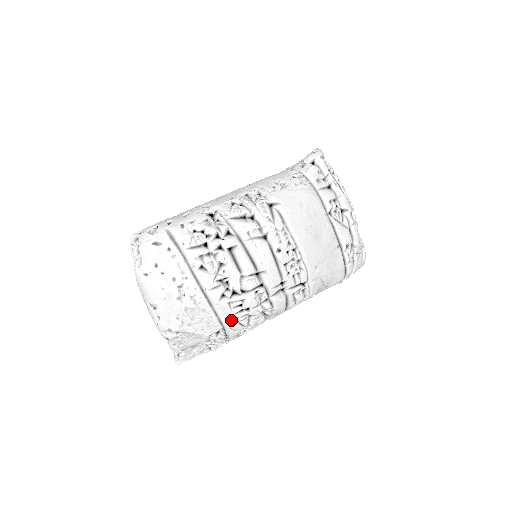
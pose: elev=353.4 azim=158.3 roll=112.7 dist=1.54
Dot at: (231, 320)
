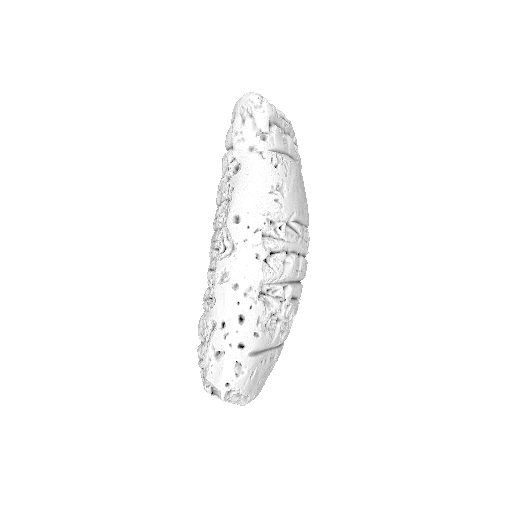
Dot at: occluded
